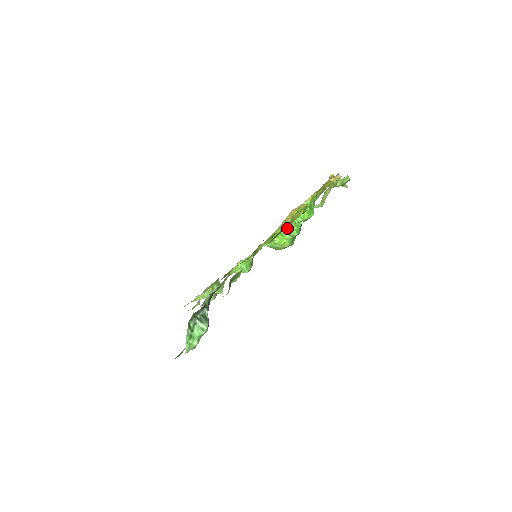
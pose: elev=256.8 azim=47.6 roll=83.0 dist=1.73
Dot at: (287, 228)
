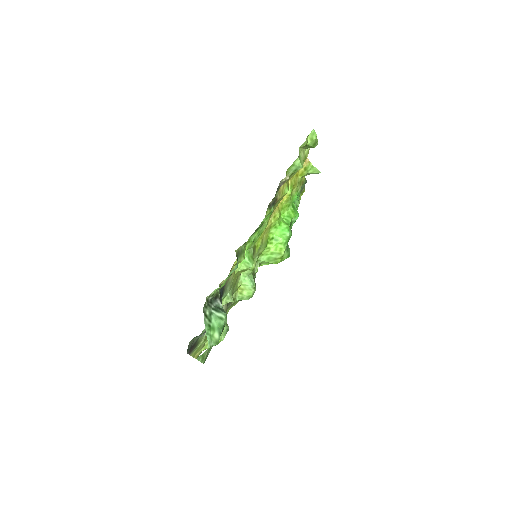
Dot at: (276, 194)
